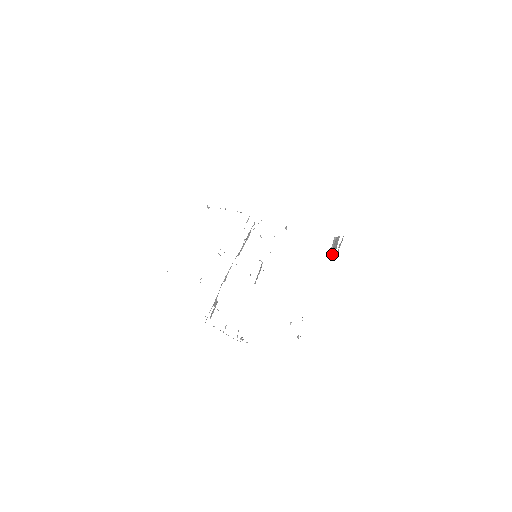
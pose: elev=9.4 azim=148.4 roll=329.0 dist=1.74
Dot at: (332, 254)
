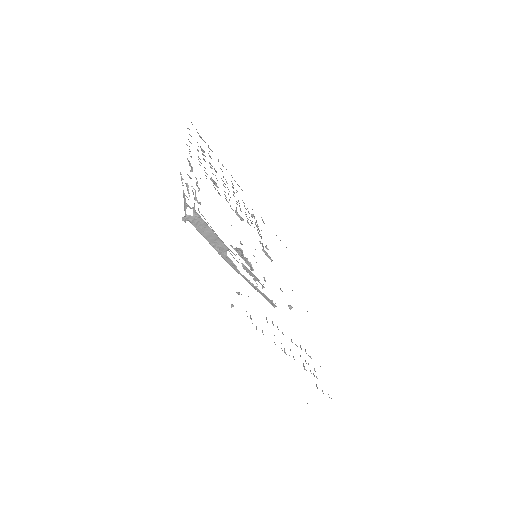
Dot at: occluded
